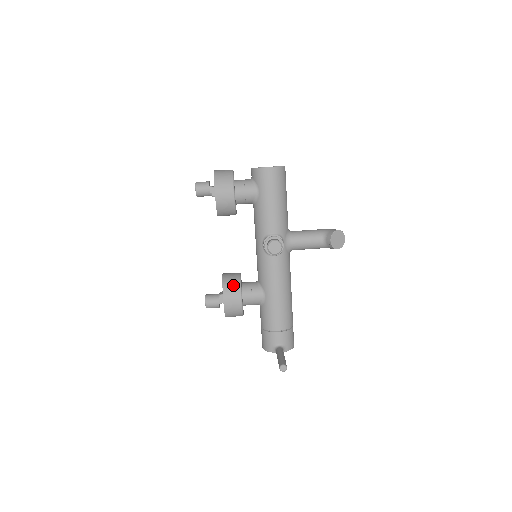
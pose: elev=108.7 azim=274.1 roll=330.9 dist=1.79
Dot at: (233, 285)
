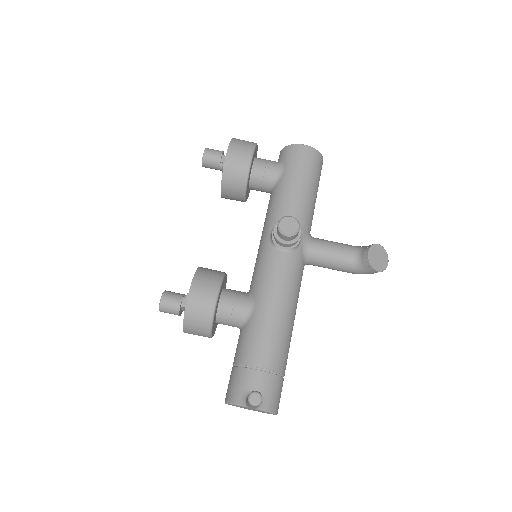
Dot at: (212, 275)
